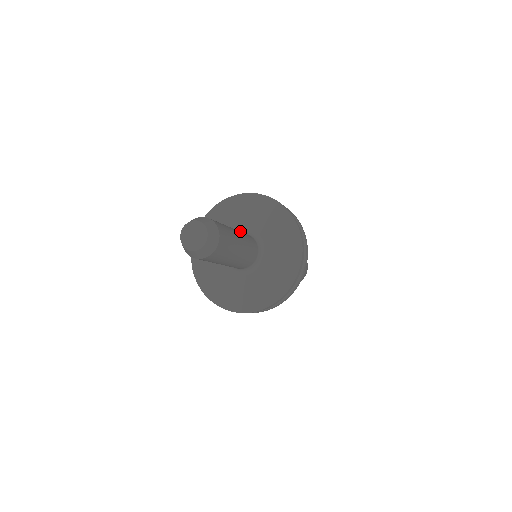
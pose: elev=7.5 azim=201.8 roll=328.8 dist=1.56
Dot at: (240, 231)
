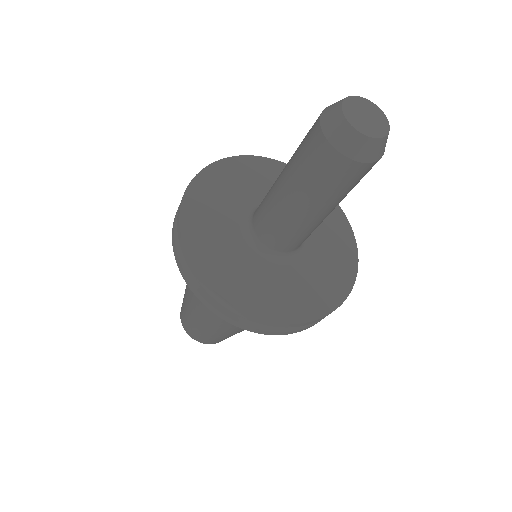
Dot at: occluded
